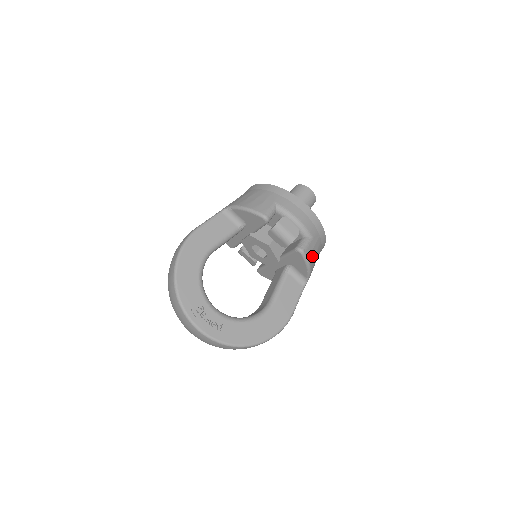
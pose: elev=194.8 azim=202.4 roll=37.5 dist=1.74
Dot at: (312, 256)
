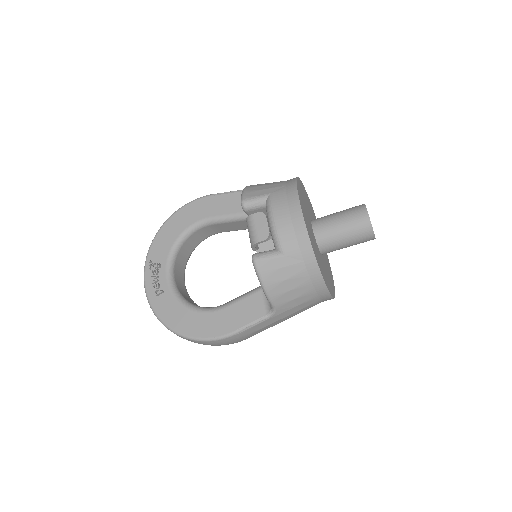
Dot at: (274, 277)
